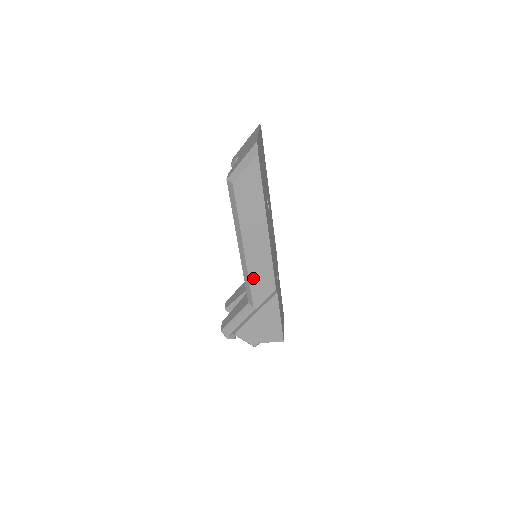
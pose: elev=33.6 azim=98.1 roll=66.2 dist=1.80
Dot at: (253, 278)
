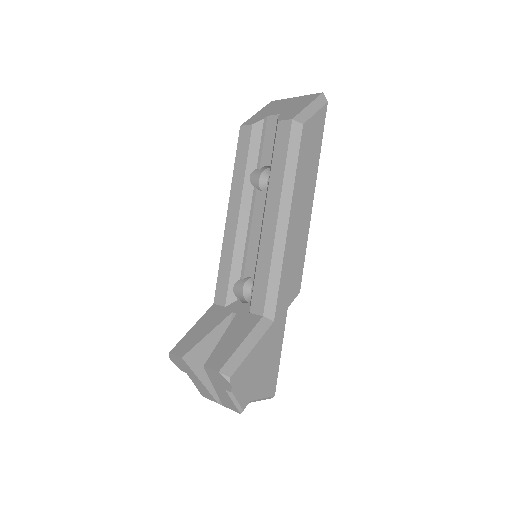
Dot at: (285, 268)
